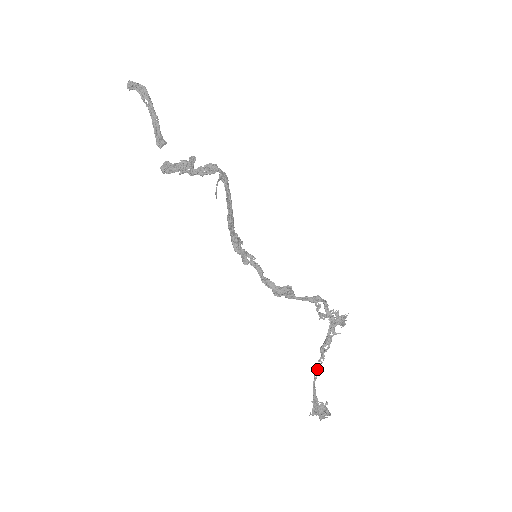
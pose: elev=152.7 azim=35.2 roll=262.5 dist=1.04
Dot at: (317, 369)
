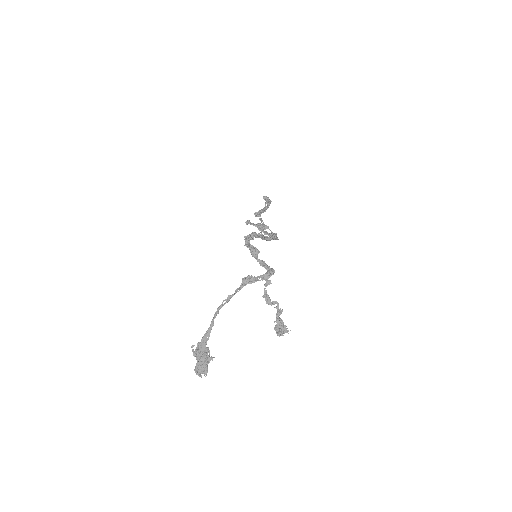
Dot at: (229, 295)
